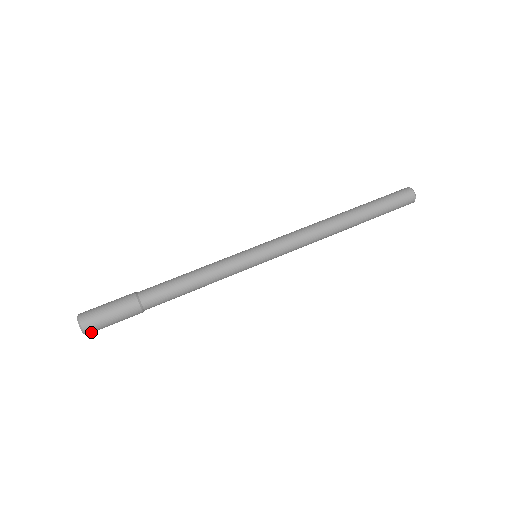
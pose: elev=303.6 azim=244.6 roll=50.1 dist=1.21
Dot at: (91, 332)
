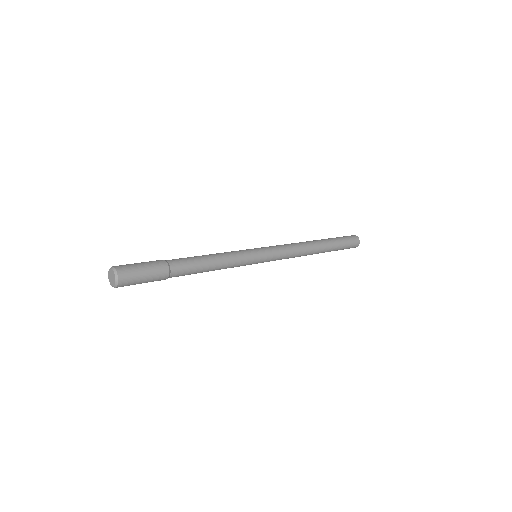
Dot at: (121, 286)
